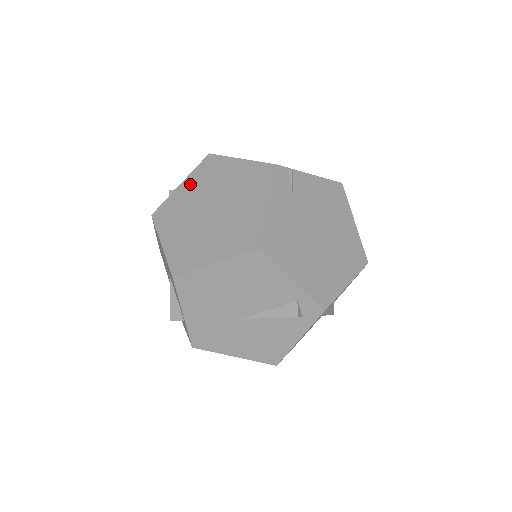
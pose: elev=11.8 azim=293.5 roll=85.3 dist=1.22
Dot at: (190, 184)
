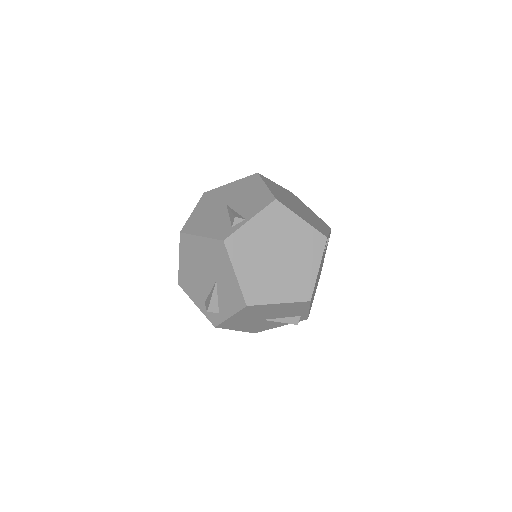
Dot at: (259, 224)
